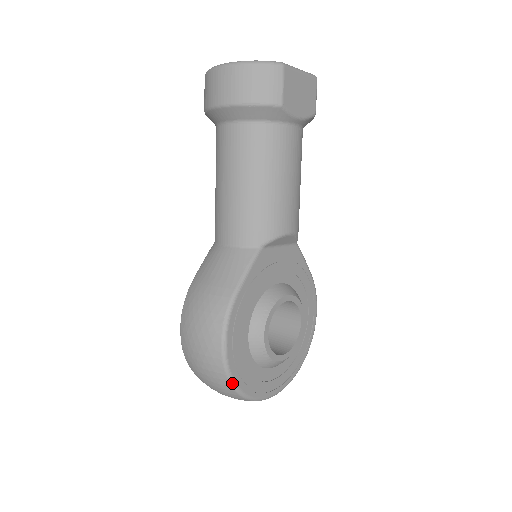
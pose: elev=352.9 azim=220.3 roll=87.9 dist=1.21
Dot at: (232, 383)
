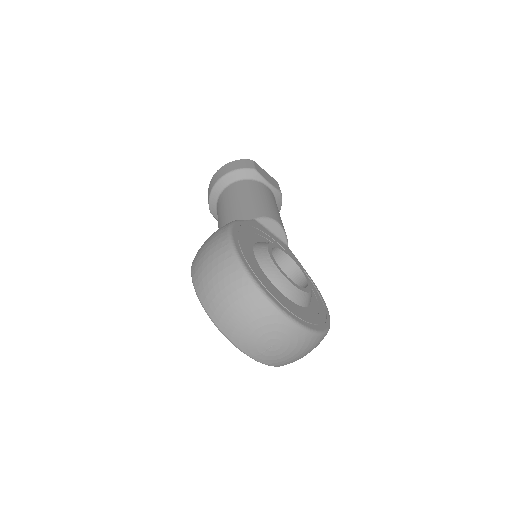
Dot at: (242, 264)
